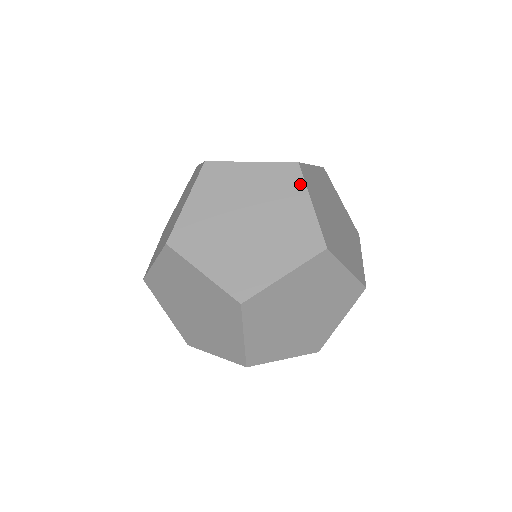
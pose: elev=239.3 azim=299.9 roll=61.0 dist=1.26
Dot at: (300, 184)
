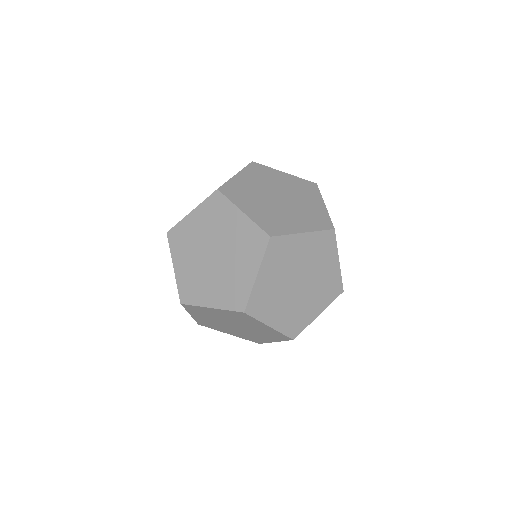
Dot at: (227, 204)
